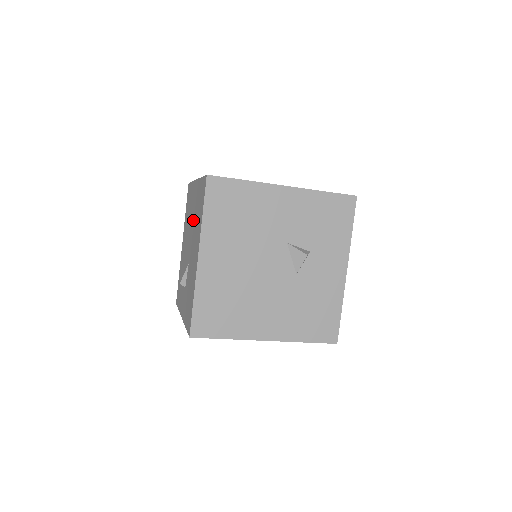
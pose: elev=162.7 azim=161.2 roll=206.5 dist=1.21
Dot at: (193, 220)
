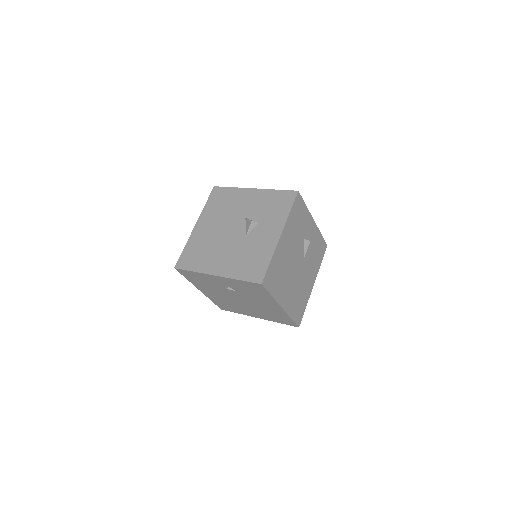
Dot at: occluded
